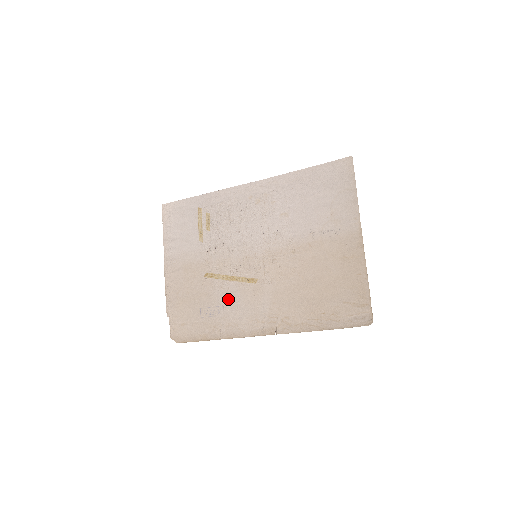
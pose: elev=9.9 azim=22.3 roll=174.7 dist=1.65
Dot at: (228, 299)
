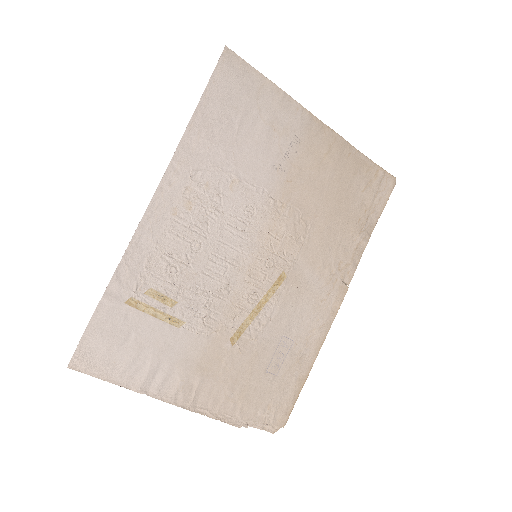
Dot at: (280, 325)
